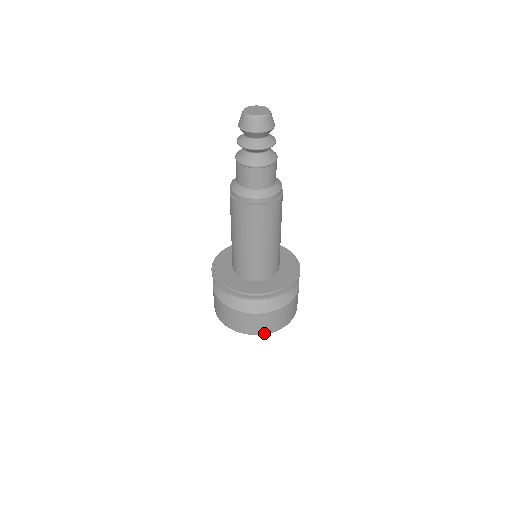
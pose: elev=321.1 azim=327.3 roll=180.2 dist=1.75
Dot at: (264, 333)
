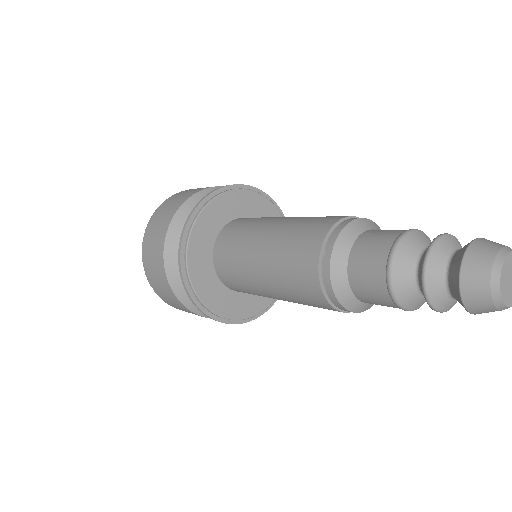
Dot at: (164, 301)
